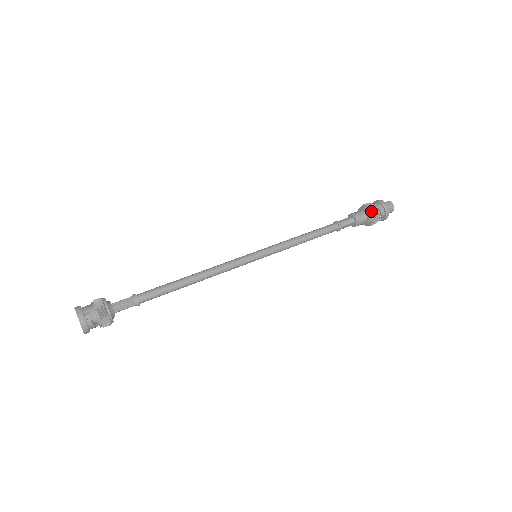
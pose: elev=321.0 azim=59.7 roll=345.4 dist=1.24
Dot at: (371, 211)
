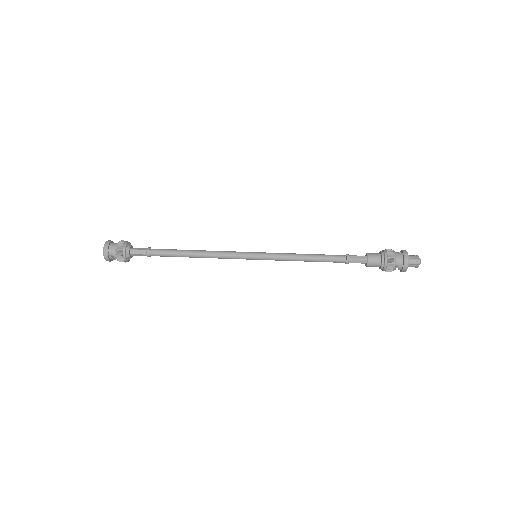
Dot at: (386, 264)
